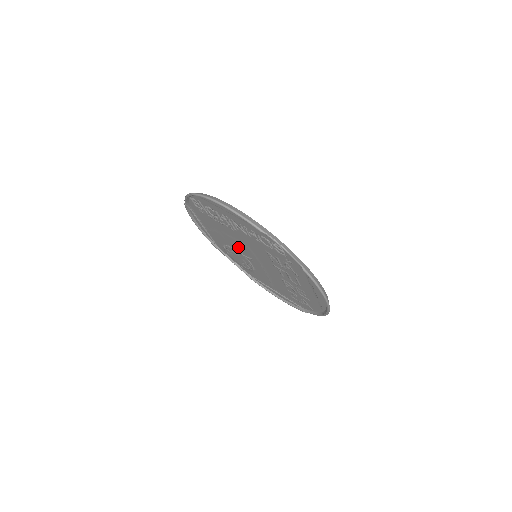
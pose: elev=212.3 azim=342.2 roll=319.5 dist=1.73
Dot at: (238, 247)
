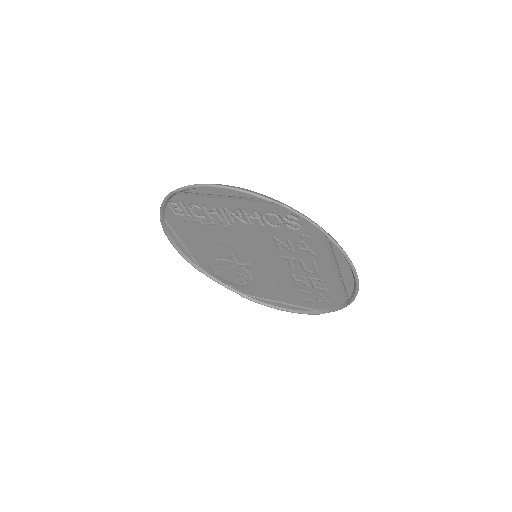
Dot at: (231, 254)
